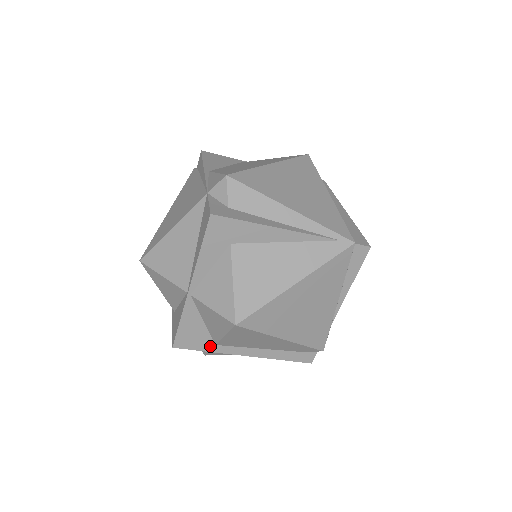
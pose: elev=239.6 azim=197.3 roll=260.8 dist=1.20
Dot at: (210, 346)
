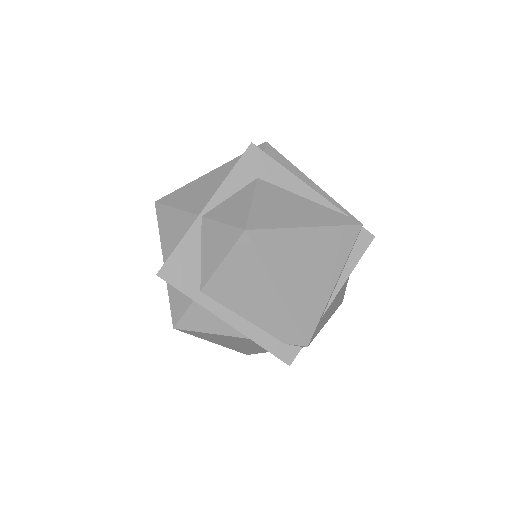
Dot at: (194, 291)
